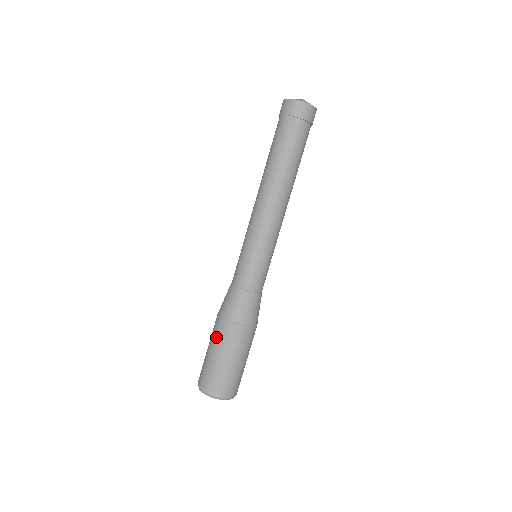
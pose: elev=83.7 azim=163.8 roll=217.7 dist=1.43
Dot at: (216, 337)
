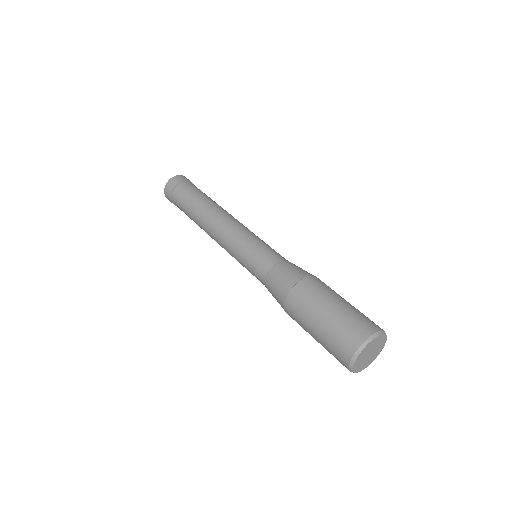
Dot at: (302, 311)
